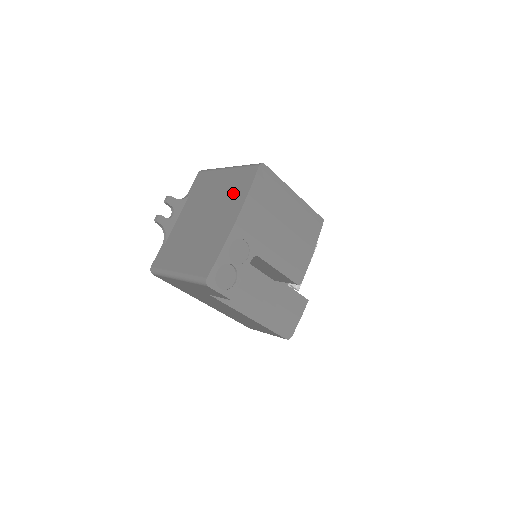
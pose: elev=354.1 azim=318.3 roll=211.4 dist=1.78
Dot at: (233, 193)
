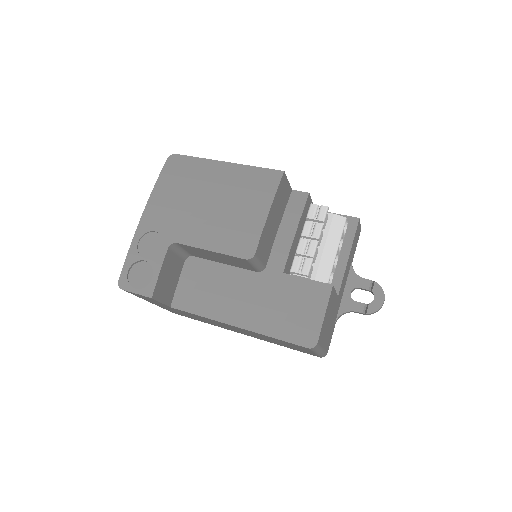
Dot at: occluded
